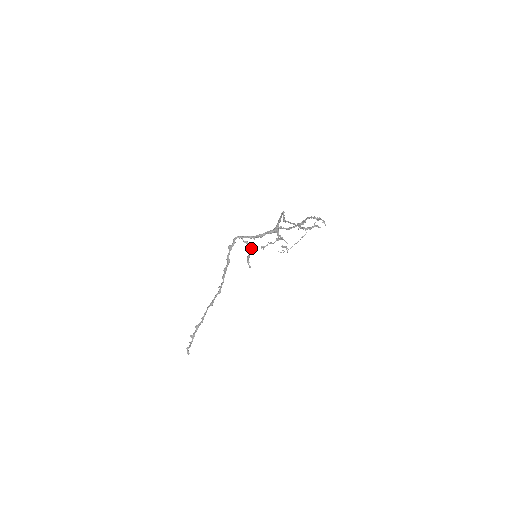
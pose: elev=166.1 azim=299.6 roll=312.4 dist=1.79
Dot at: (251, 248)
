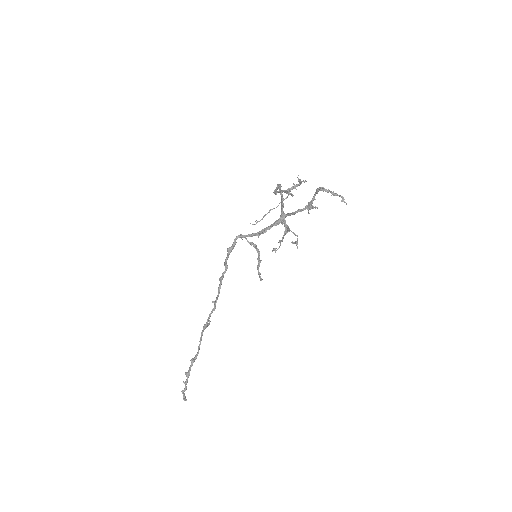
Dot at: (259, 252)
